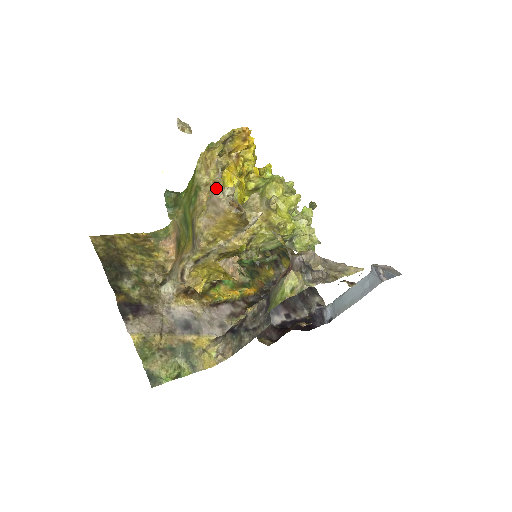
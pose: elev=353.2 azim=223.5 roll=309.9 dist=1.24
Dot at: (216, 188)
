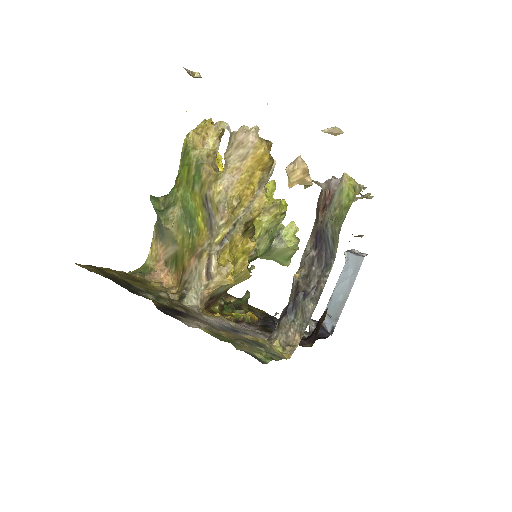
Dot at: (235, 132)
